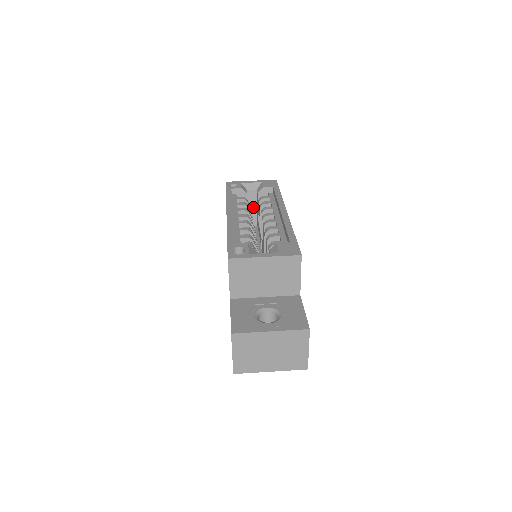
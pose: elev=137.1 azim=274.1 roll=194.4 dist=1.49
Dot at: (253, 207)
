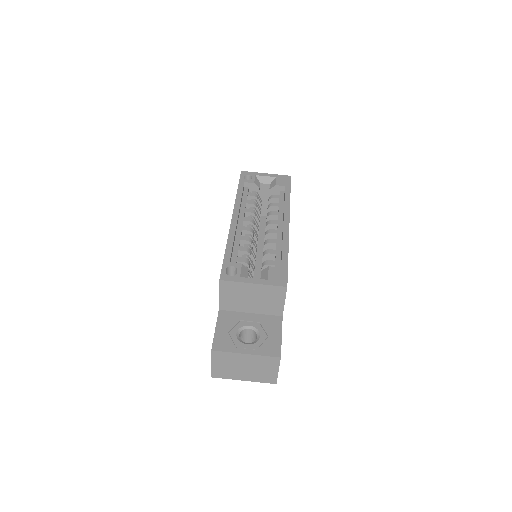
Dot at: (264, 199)
